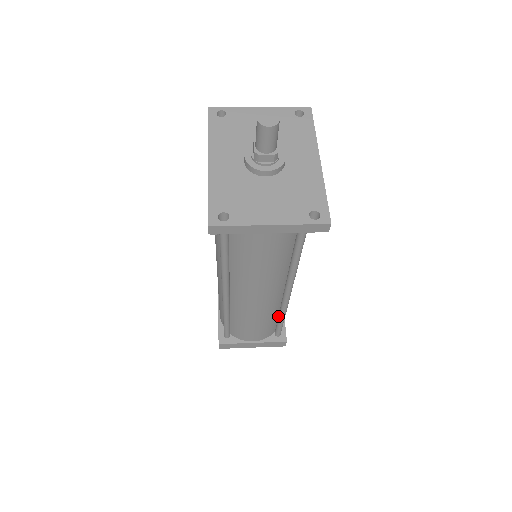
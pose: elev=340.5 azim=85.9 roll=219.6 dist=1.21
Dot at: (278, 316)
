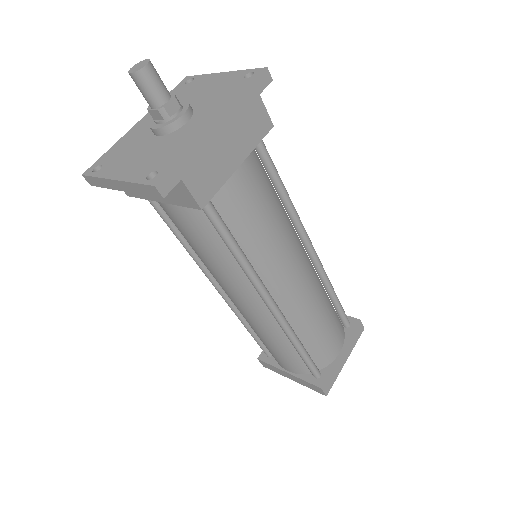
Dot at: occluded
